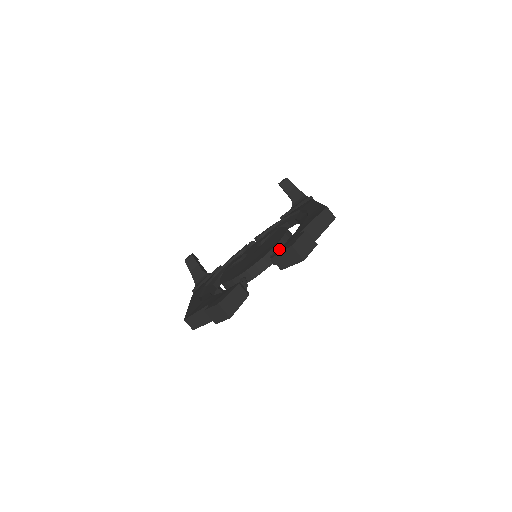
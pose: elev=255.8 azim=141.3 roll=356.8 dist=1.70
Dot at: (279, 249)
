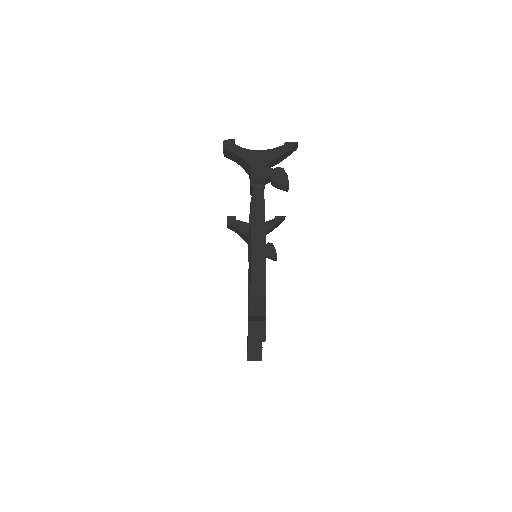
Dot at: occluded
